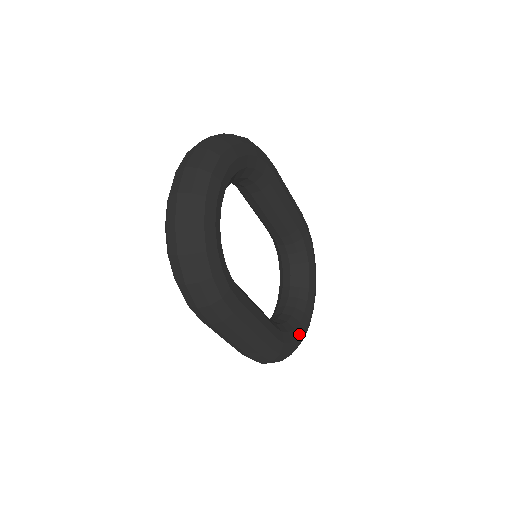
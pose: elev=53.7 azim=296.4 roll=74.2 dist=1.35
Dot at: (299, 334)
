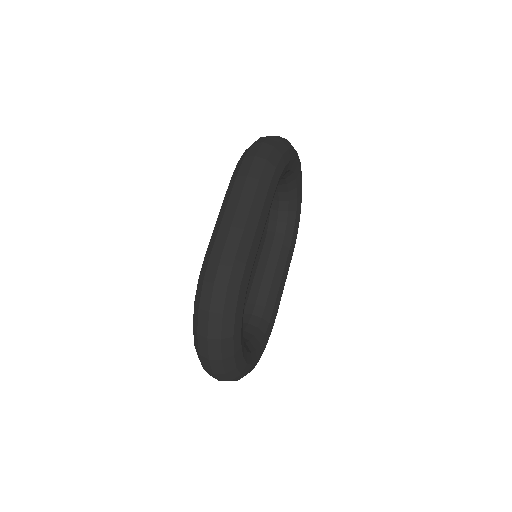
Dot at: (241, 333)
